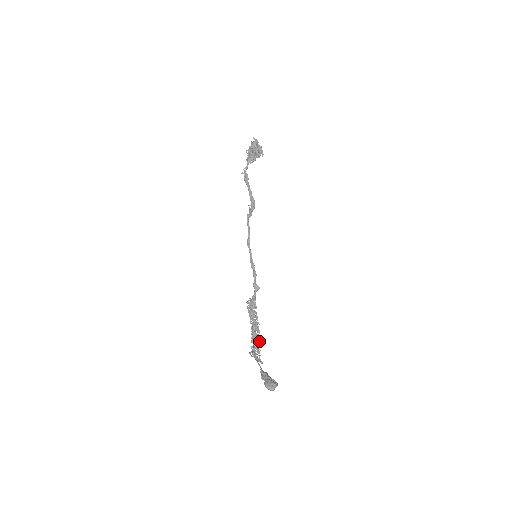
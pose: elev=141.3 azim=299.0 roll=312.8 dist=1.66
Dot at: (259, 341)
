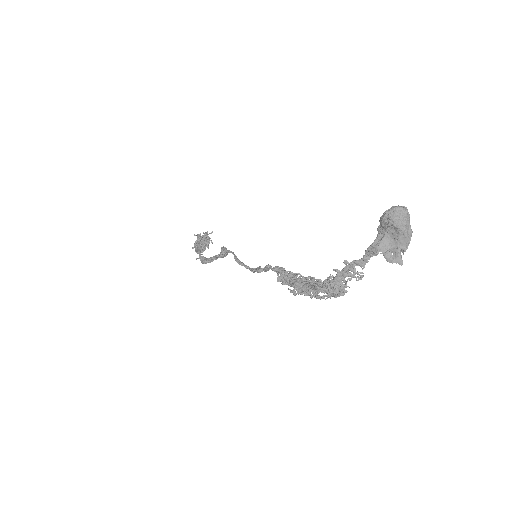
Dot at: occluded
